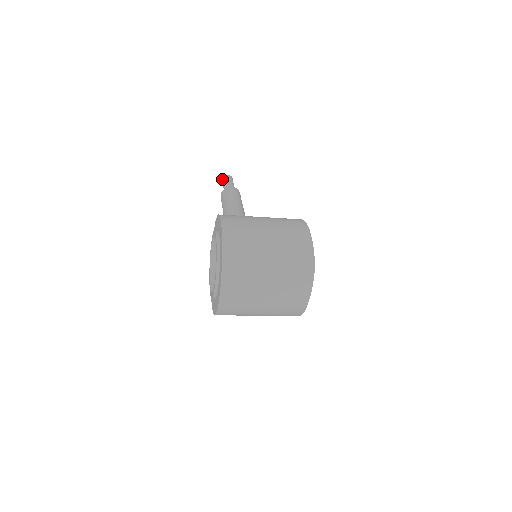
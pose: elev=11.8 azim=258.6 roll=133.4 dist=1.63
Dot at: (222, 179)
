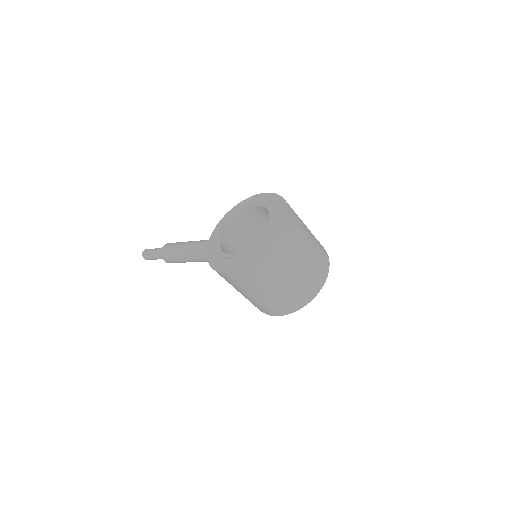
Dot at: (144, 250)
